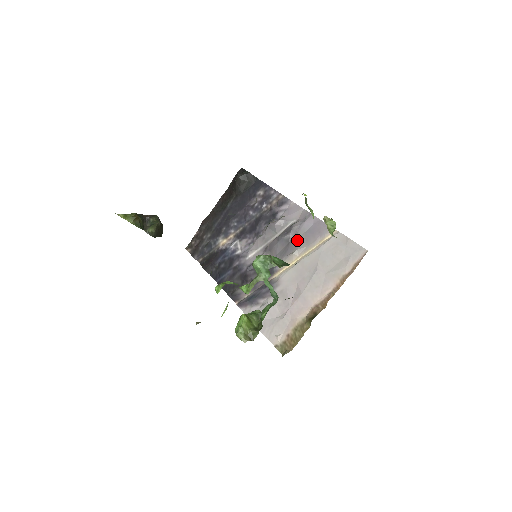
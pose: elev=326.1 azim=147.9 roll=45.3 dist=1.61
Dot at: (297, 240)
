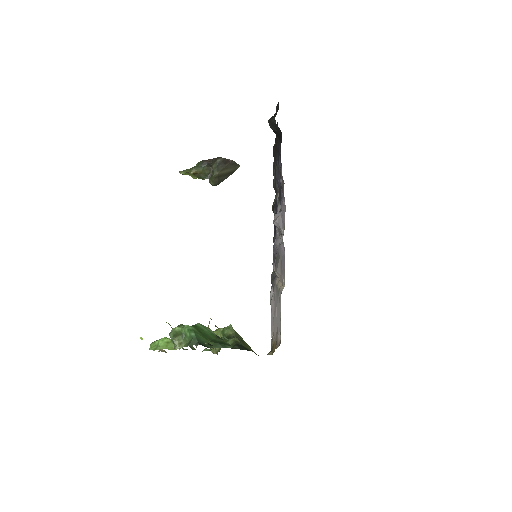
Dot at: (278, 260)
